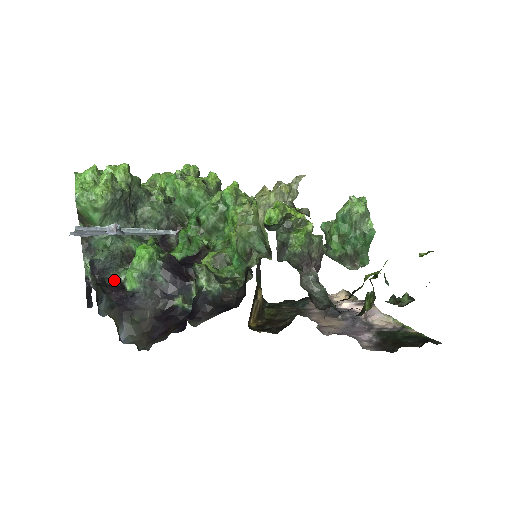
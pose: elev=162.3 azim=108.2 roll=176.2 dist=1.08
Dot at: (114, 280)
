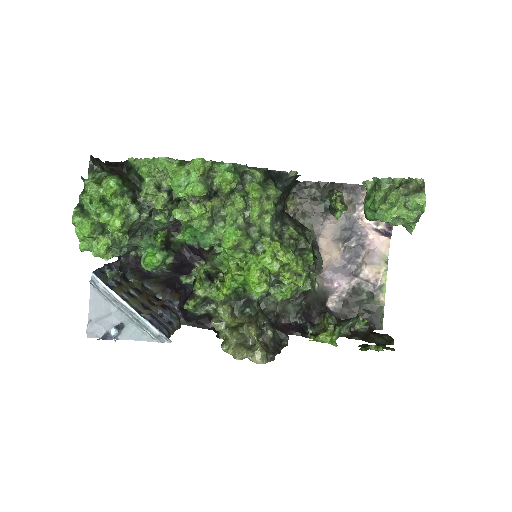
Dot at: (134, 251)
